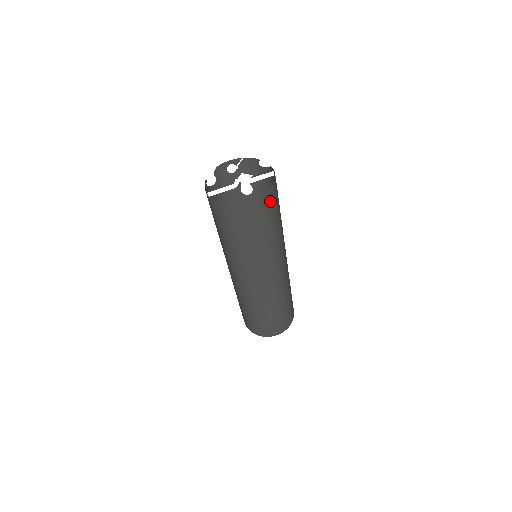
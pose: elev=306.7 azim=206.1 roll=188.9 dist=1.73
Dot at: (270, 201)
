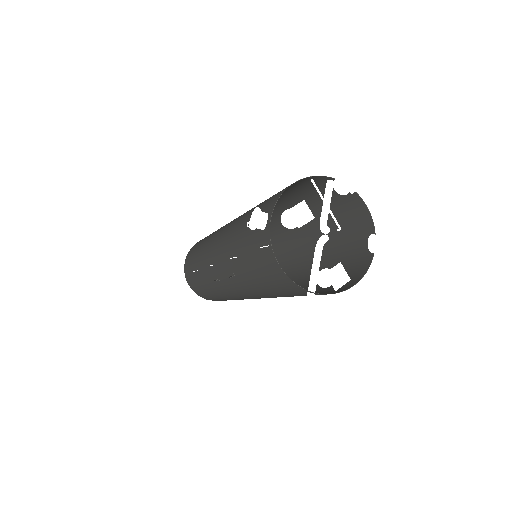
Dot at: occluded
